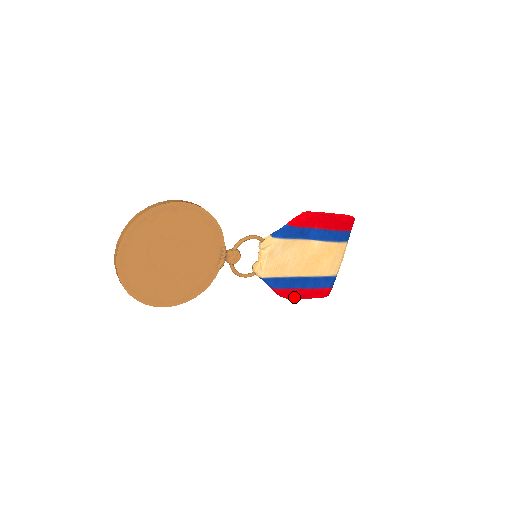
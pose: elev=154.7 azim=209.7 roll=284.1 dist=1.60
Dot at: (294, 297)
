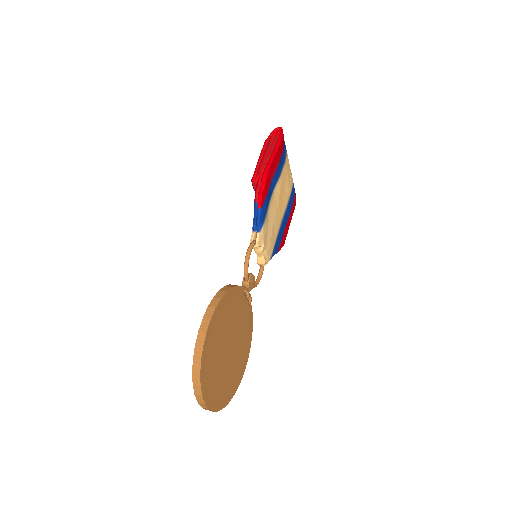
Dot at: (286, 236)
